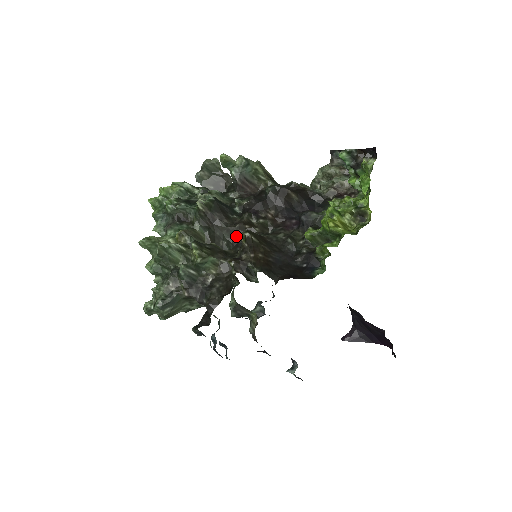
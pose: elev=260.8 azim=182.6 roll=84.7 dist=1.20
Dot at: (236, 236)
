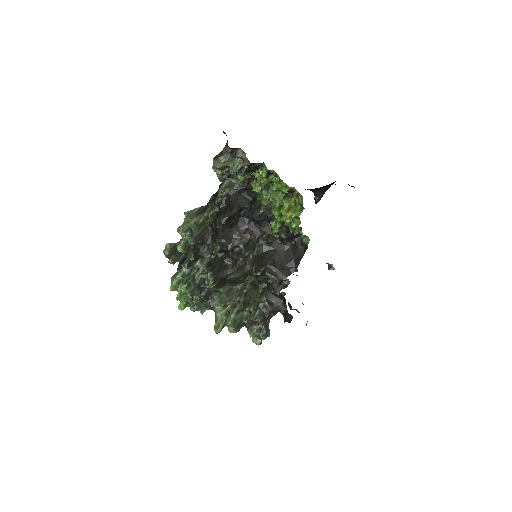
Dot at: (244, 270)
